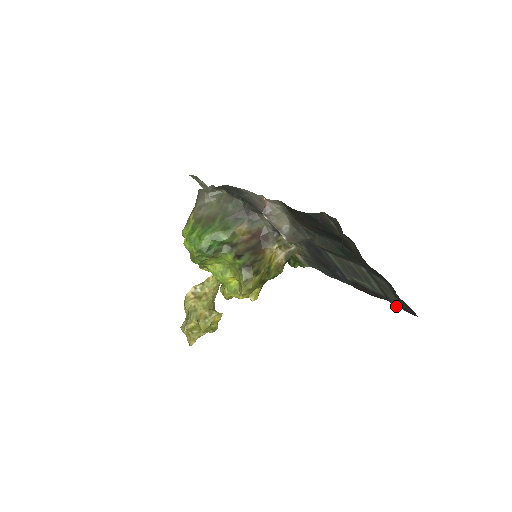
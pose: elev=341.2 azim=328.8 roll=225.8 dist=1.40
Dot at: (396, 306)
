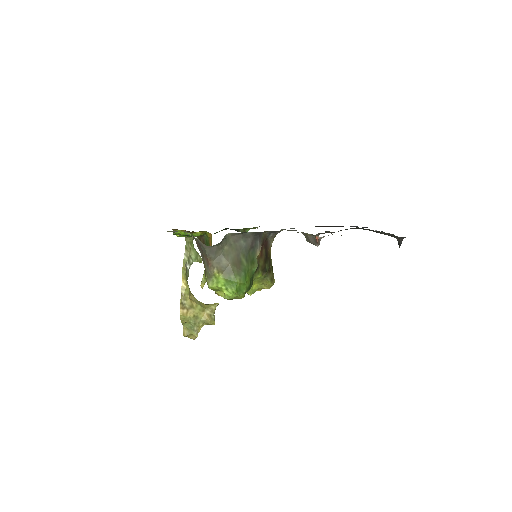
Dot at: occluded
